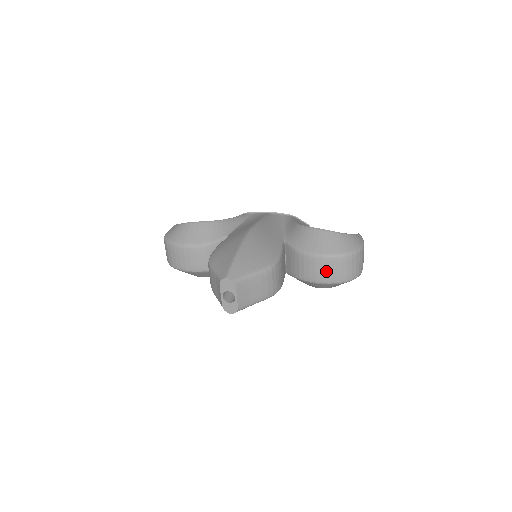
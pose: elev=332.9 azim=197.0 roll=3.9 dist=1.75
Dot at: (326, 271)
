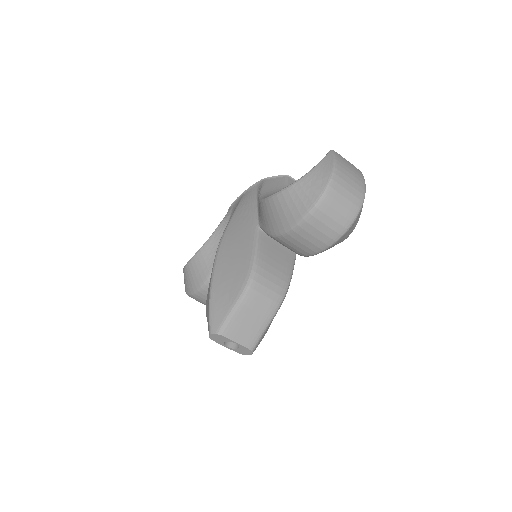
Dot at: (312, 238)
